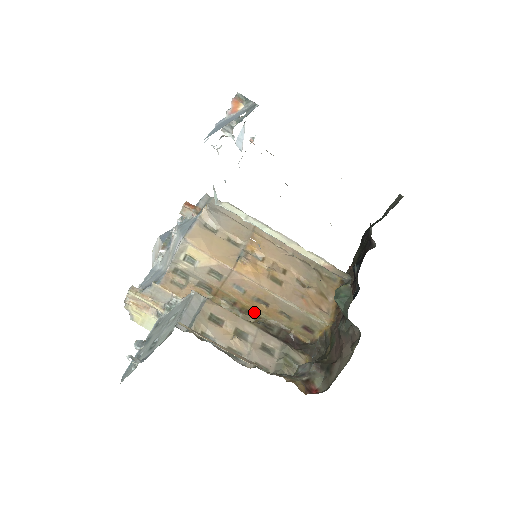
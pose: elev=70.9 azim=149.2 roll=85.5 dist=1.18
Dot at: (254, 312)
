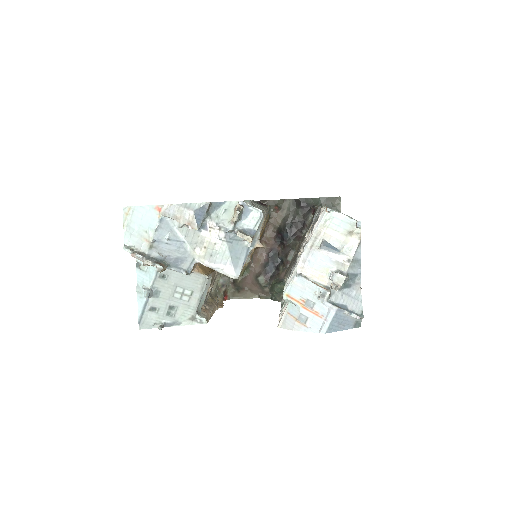
Dot at: occluded
